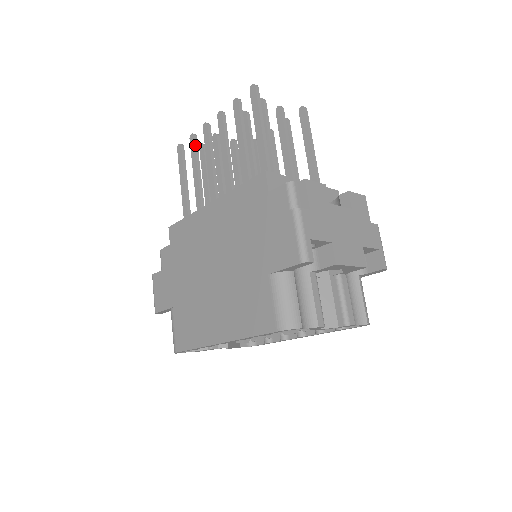
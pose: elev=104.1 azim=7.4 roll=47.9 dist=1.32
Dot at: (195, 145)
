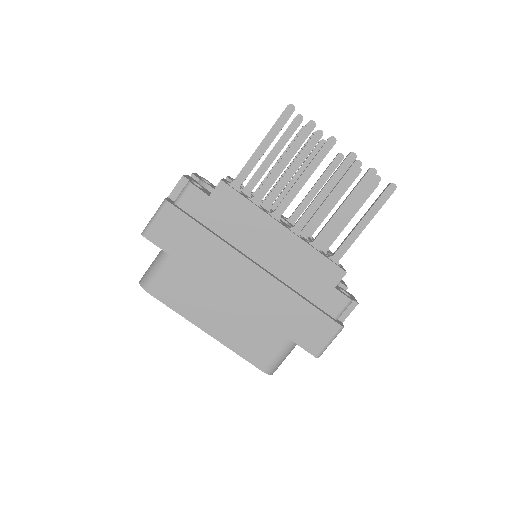
Dot at: occluded
